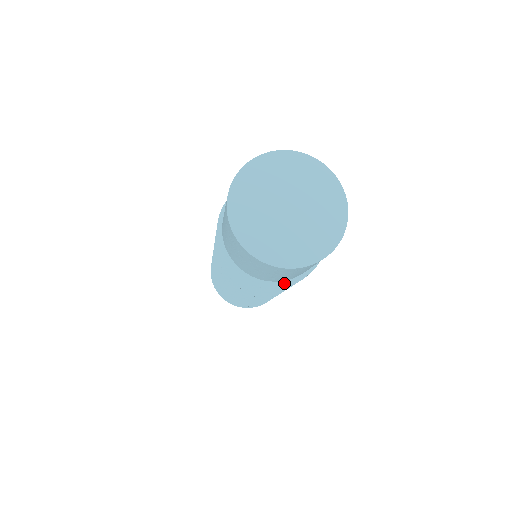
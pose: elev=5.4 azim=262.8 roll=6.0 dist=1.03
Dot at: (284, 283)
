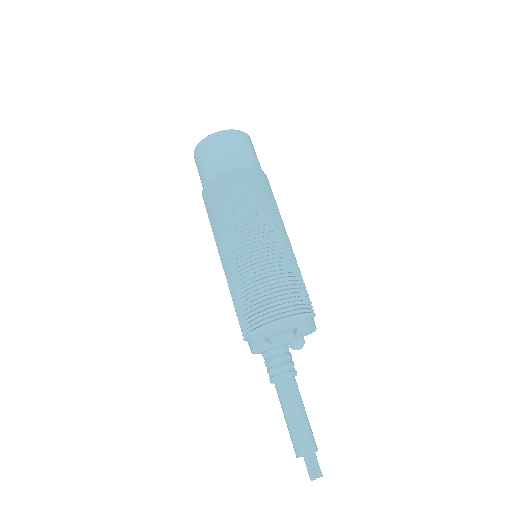
Dot at: (225, 171)
